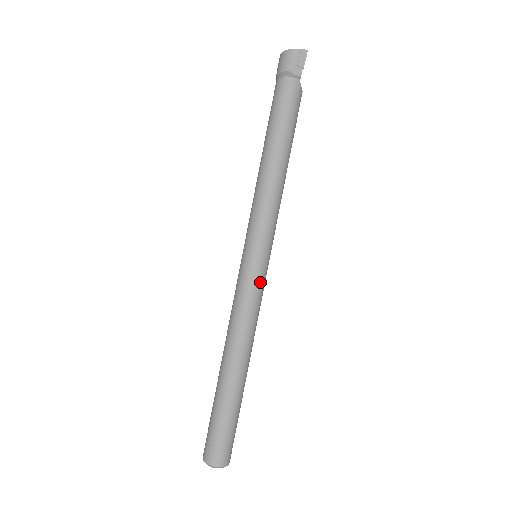
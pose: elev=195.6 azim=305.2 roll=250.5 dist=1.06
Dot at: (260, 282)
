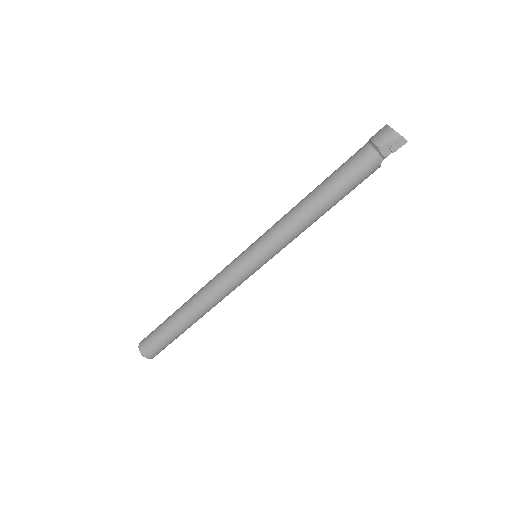
Dot at: (245, 277)
